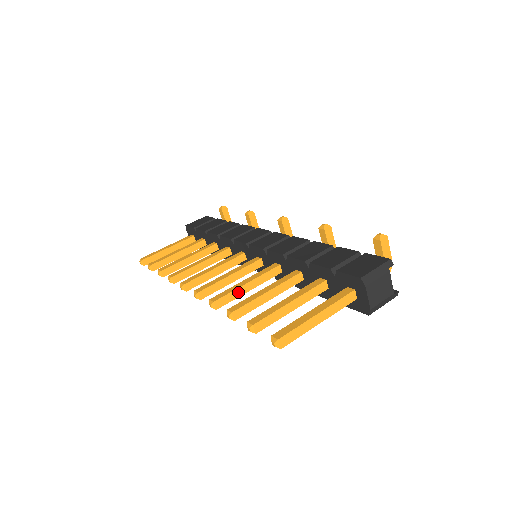
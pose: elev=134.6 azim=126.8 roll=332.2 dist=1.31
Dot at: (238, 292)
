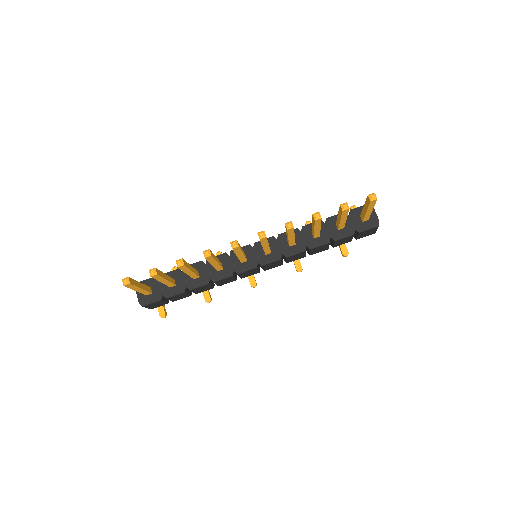
Dot at: occluded
